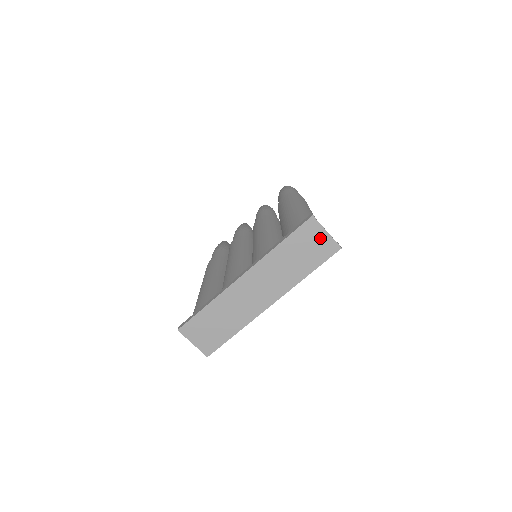
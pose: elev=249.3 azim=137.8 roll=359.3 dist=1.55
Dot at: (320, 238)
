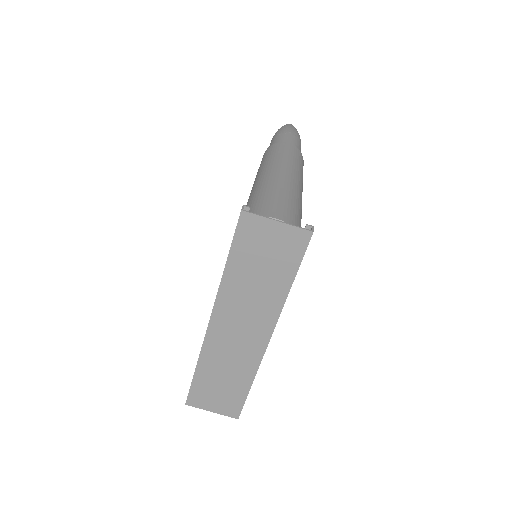
Dot at: (273, 234)
